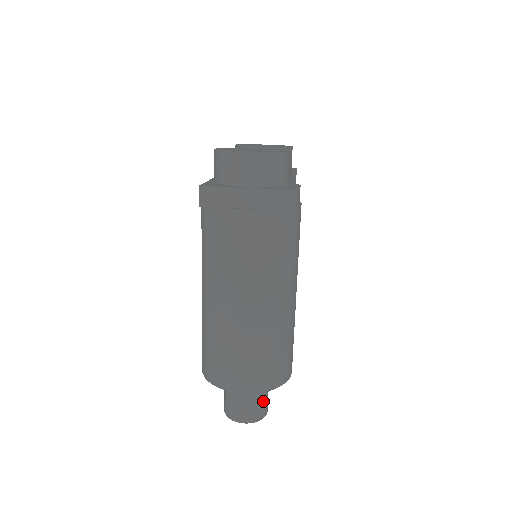
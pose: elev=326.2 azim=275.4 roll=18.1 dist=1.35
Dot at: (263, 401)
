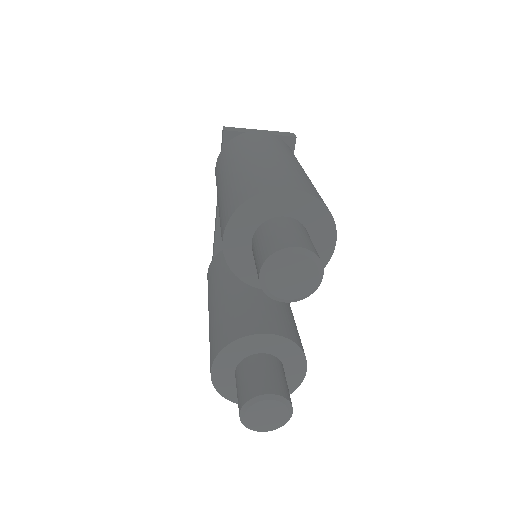
Dot at: occluded
